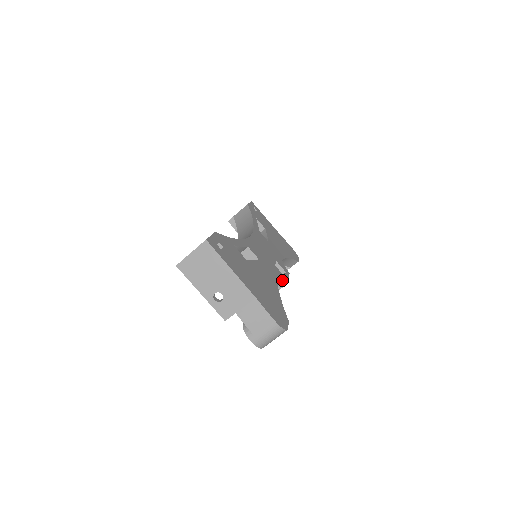
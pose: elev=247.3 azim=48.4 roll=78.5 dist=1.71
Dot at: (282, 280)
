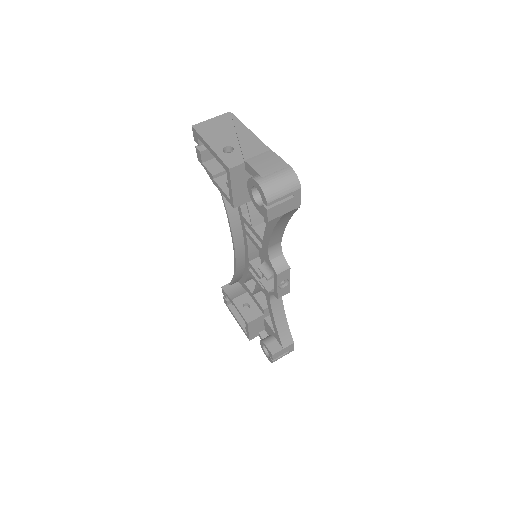
Dot at: (285, 262)
